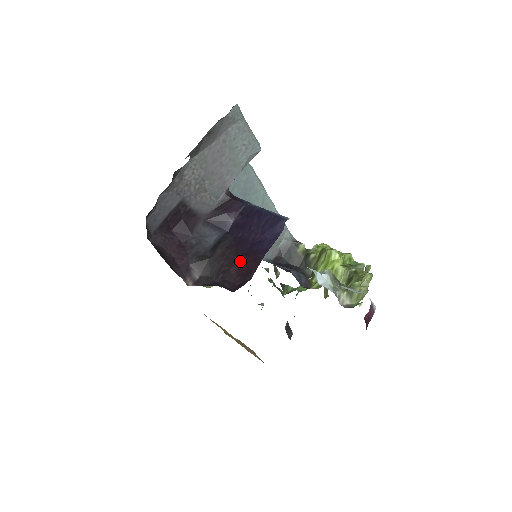
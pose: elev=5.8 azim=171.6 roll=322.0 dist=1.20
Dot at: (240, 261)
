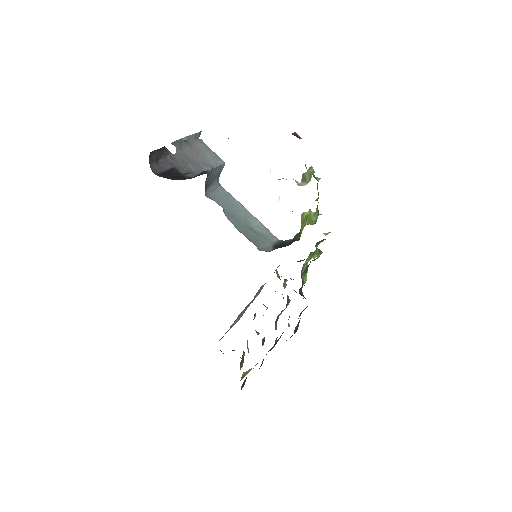
Dot at: occluded
